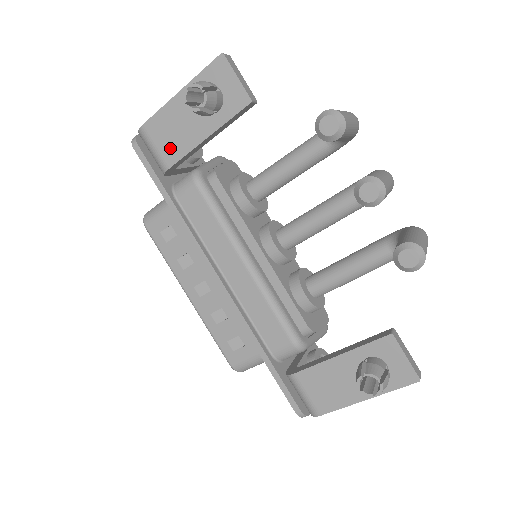
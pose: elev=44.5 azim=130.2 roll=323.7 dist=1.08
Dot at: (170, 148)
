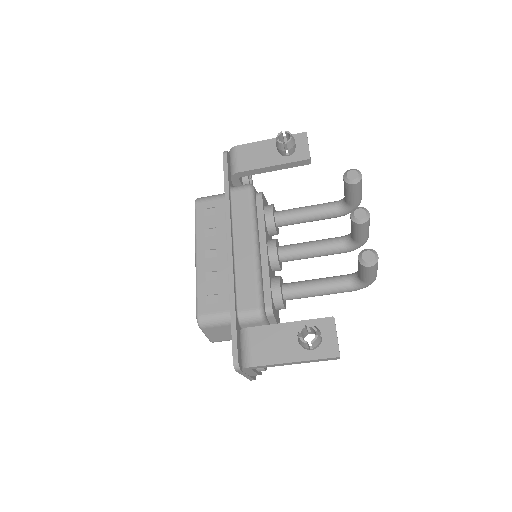
Dot at: (247, 162)
